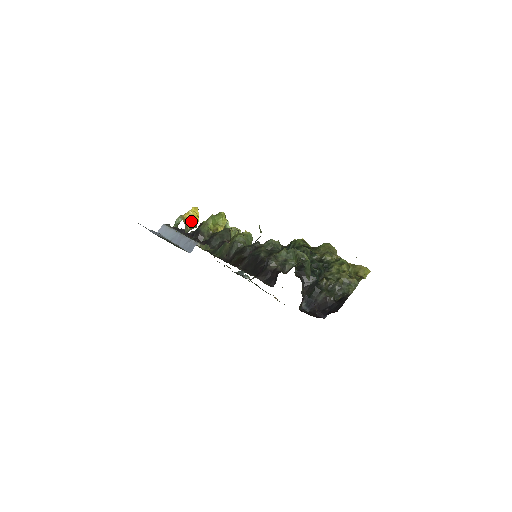
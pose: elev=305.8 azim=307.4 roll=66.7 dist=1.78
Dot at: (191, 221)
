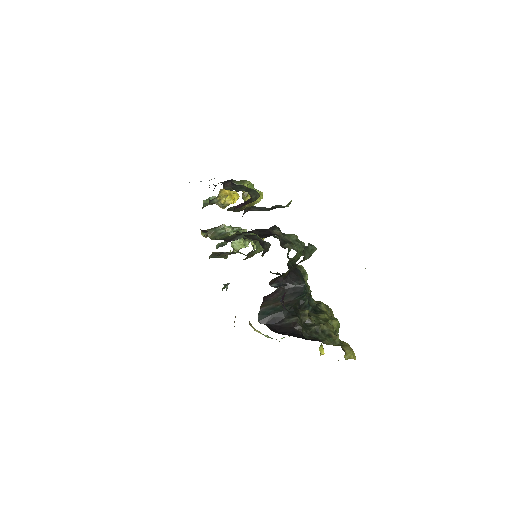
Dot at: (226, 196)
